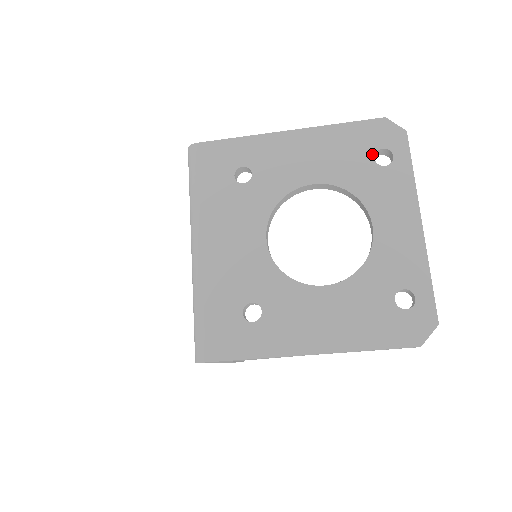
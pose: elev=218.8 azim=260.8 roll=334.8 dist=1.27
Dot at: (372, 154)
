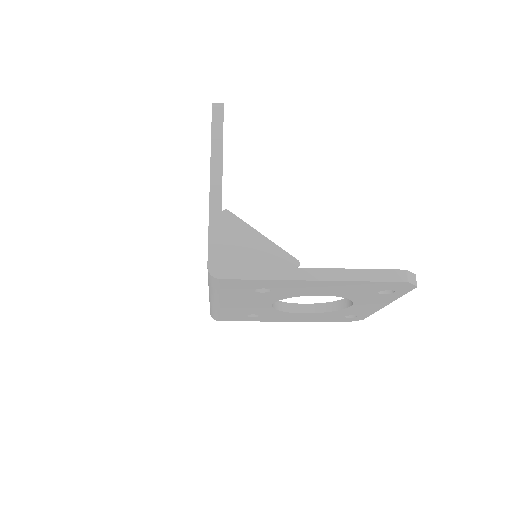
Dot at: (379, 291)
